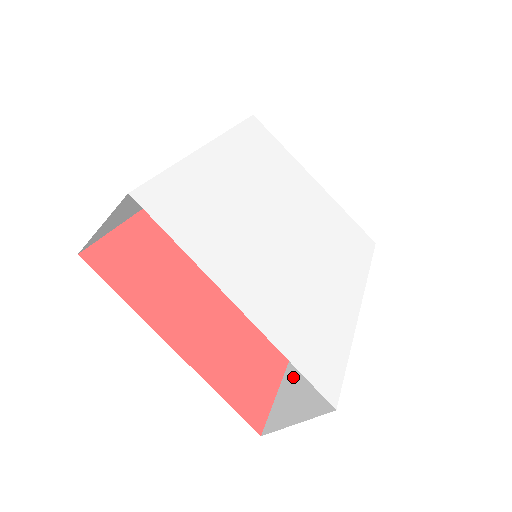
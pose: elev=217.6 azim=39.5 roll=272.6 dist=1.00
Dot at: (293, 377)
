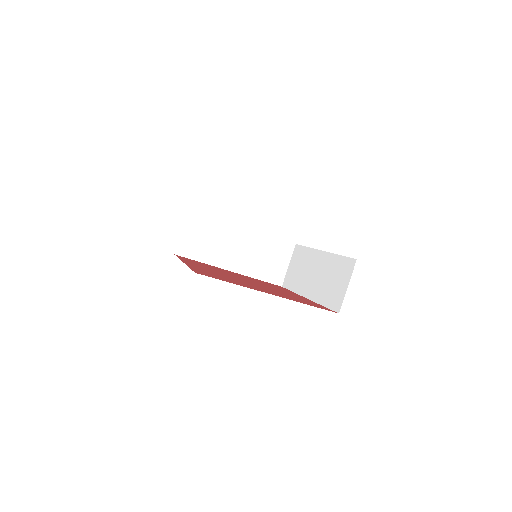
Dot at: occluded
